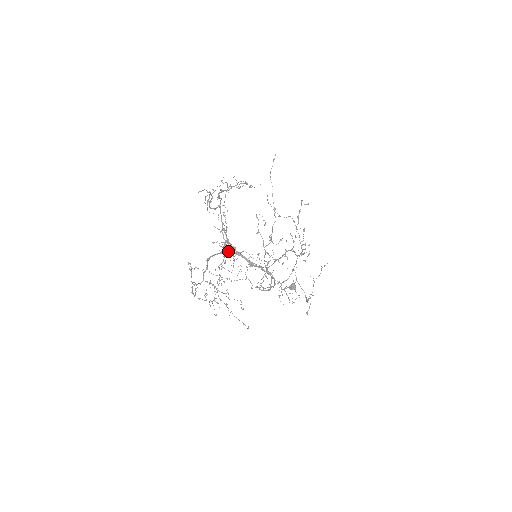
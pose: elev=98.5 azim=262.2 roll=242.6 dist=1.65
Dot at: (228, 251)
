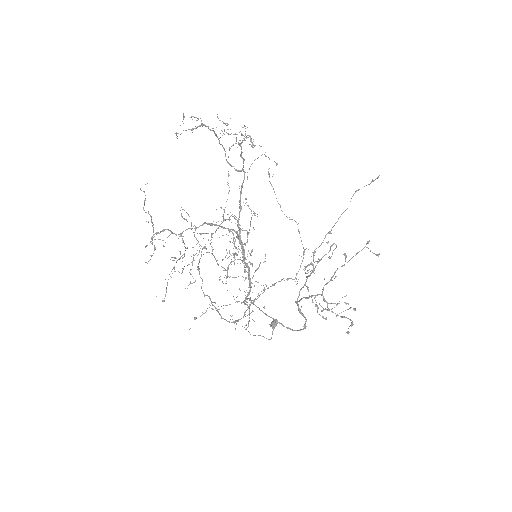
Dot at: (237, 232)
